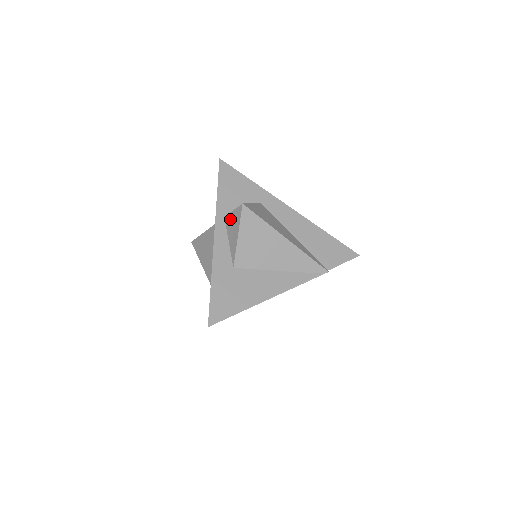
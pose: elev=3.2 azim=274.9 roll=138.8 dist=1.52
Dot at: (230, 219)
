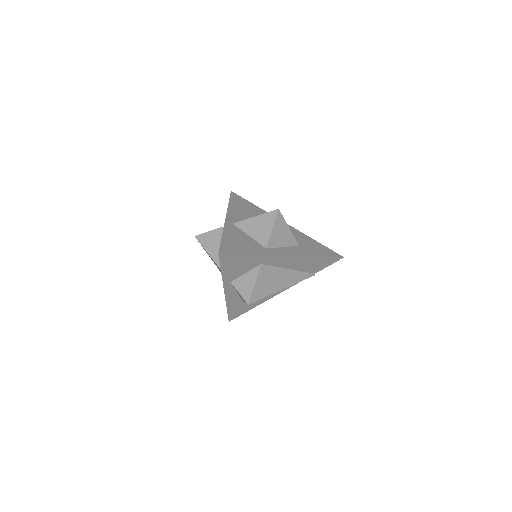
Dot at: occluded
